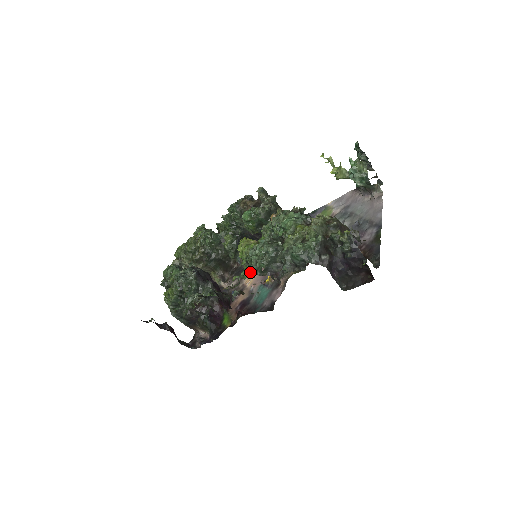
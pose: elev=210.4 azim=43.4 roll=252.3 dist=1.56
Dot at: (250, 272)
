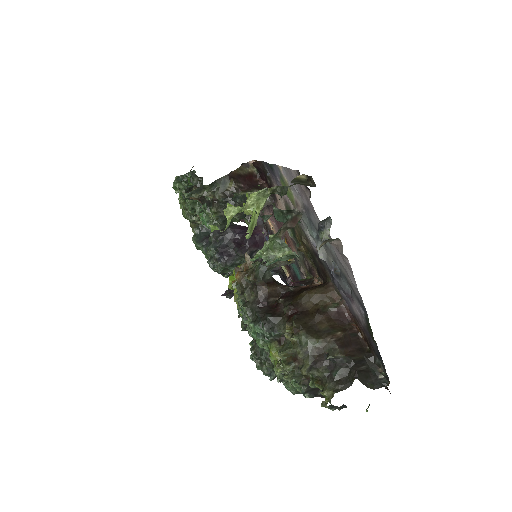
Dot at: occluded
